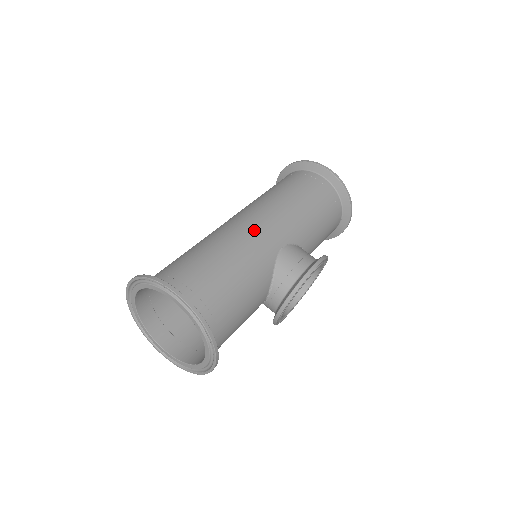
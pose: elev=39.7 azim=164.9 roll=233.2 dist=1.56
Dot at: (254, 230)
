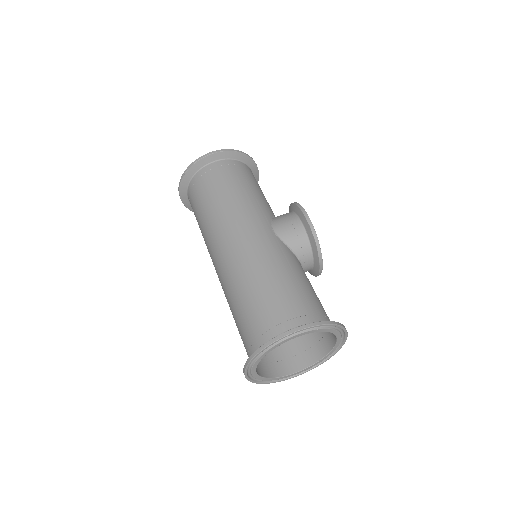
Dot at: (250, 243)
